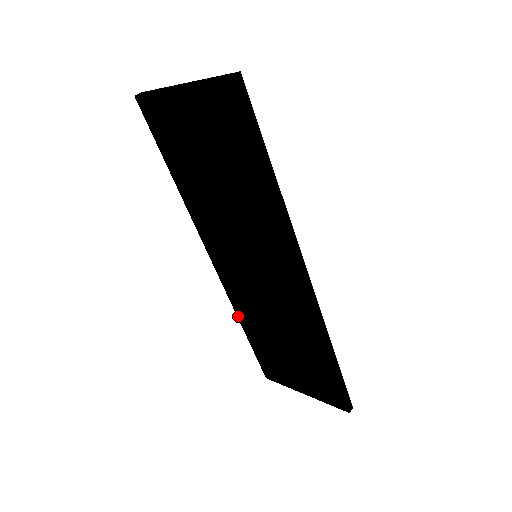
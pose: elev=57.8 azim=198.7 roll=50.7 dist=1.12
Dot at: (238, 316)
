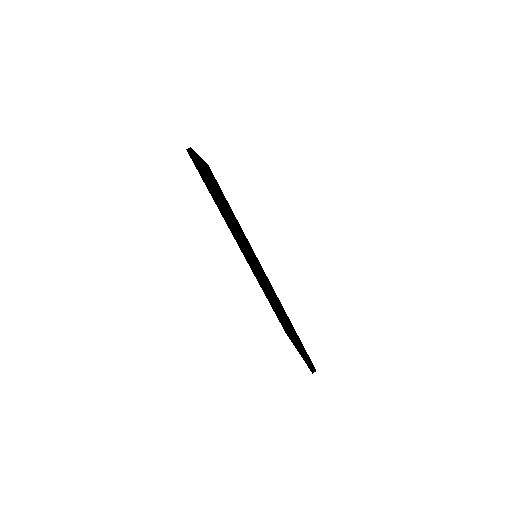
Dot at: occluded
